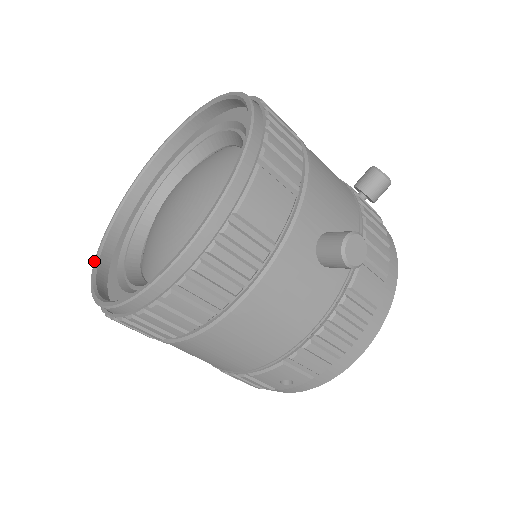
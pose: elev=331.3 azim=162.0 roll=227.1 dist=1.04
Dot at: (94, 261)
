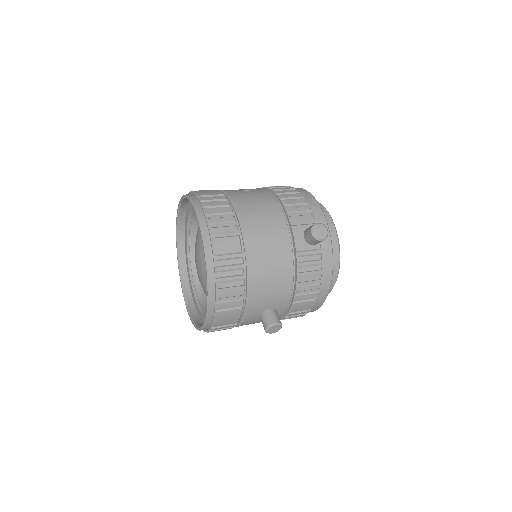
Dot at: (177, 255)
